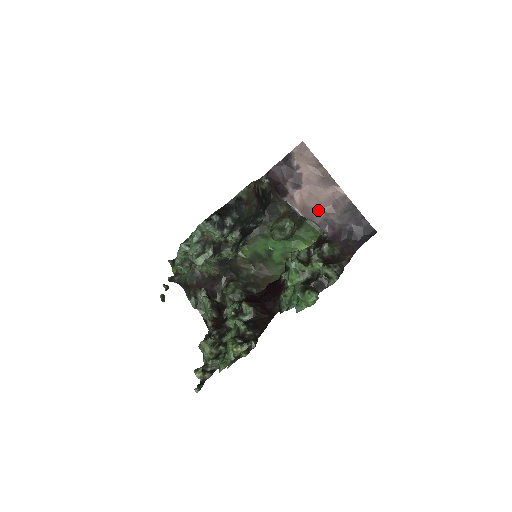
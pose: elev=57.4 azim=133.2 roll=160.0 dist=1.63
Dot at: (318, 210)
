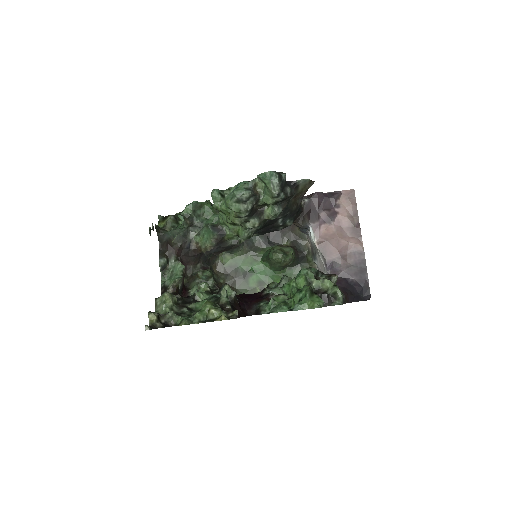
Dot at: (334, 250)
